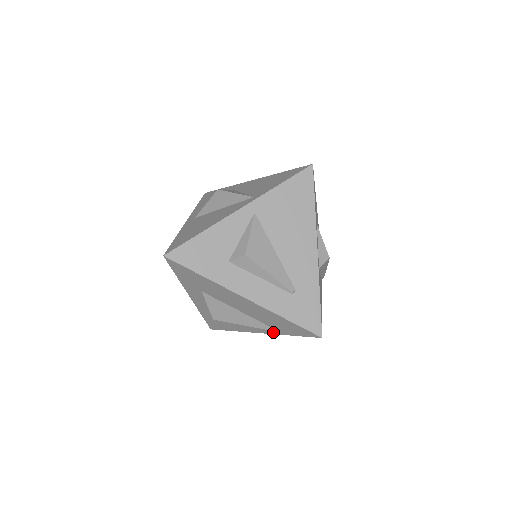
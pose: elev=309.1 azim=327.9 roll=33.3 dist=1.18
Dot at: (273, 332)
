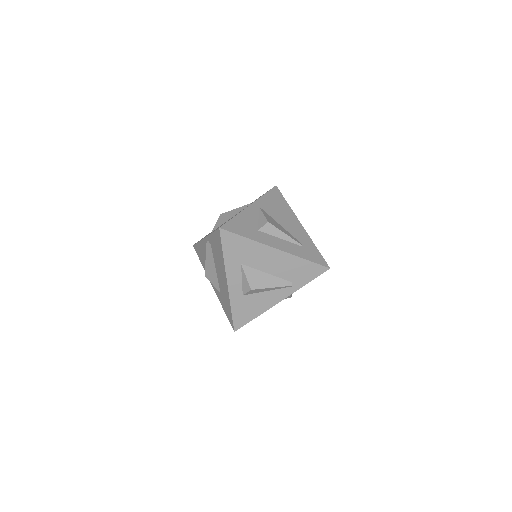
Dot at: (293, 290)
